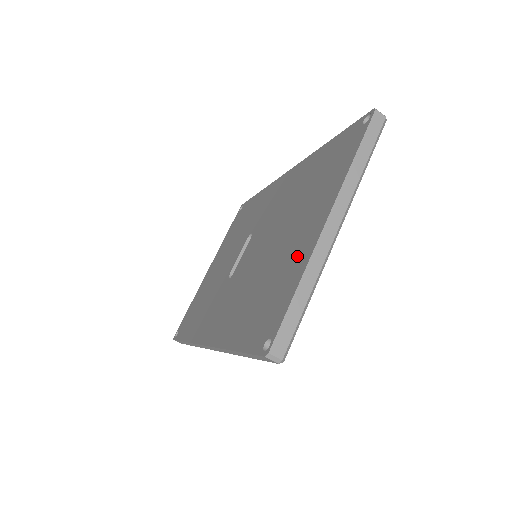
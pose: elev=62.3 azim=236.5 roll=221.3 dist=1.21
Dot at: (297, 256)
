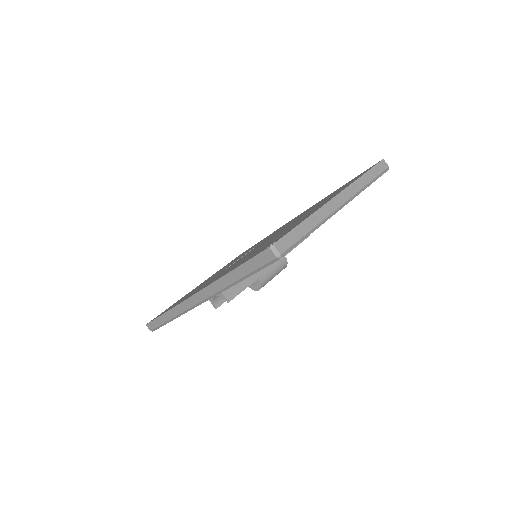
Dot at: (306, 216)
